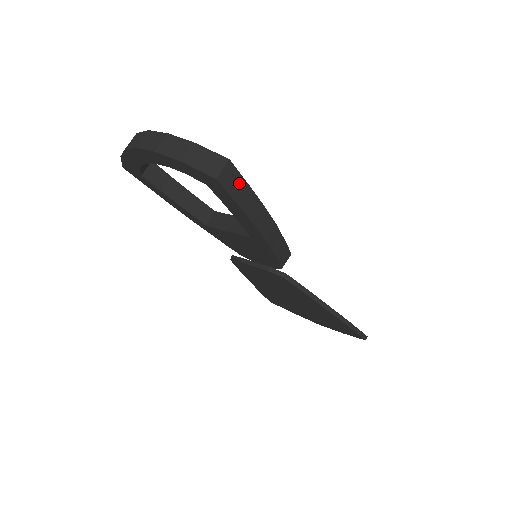
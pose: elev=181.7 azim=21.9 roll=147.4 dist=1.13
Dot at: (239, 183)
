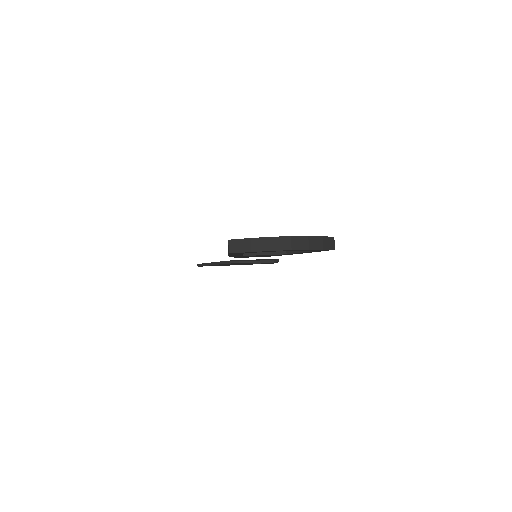
Dot at: occluded
